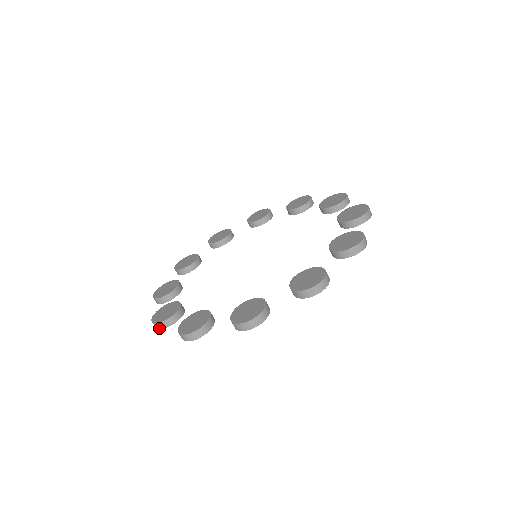
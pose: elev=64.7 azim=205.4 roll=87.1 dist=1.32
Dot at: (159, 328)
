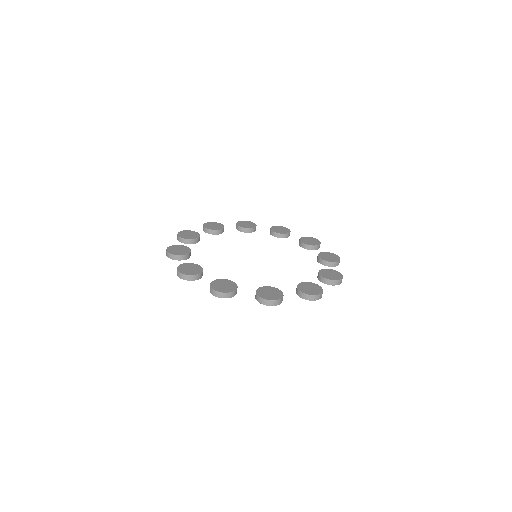
Dot at: (184, 279)
